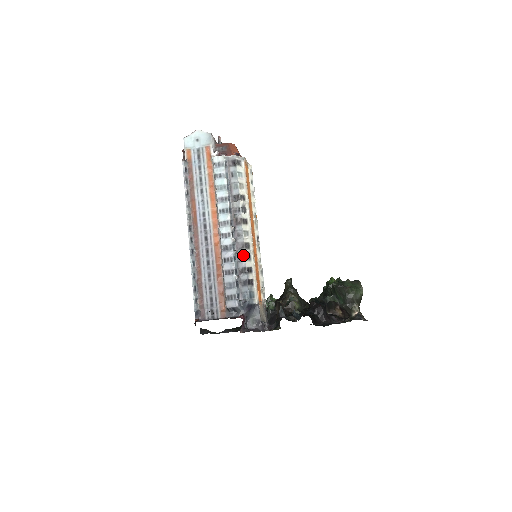
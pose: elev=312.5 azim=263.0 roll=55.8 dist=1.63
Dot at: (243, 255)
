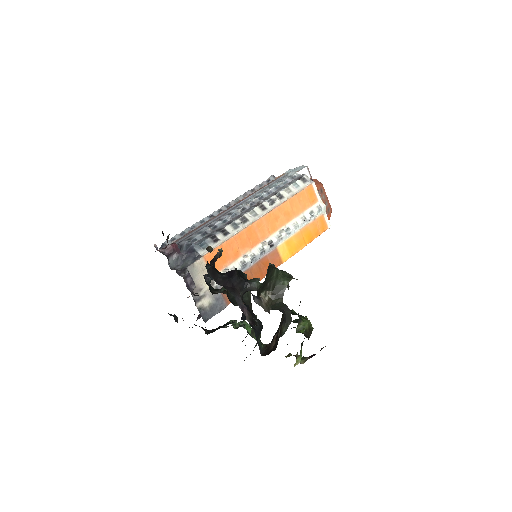
Dot at: (233, 221)
